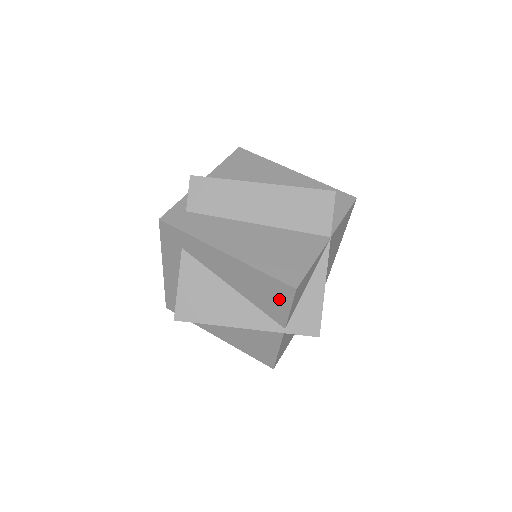
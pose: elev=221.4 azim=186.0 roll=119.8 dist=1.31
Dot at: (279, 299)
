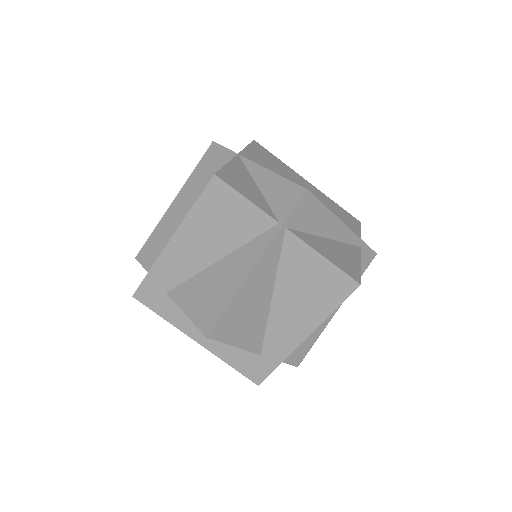
Dot at: (231, 205)
